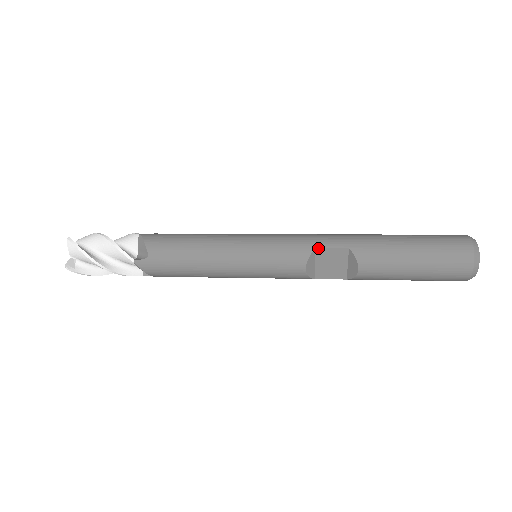
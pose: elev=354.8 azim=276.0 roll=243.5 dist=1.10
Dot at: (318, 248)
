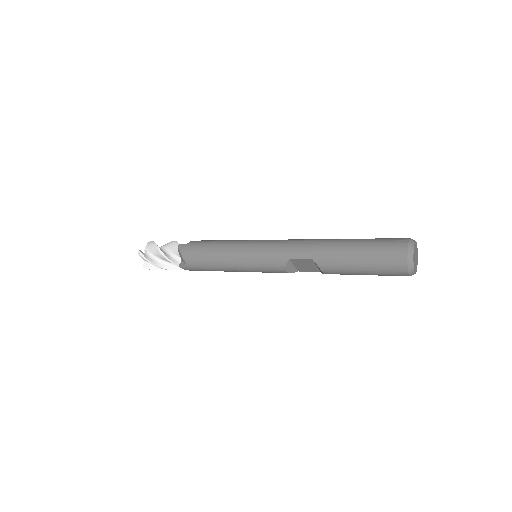
Dot at: (291, 259)
